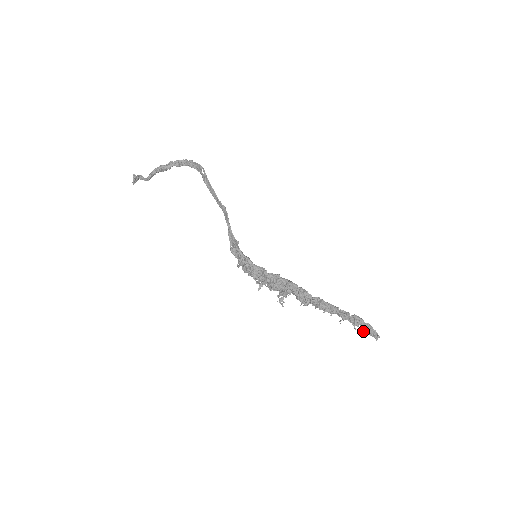
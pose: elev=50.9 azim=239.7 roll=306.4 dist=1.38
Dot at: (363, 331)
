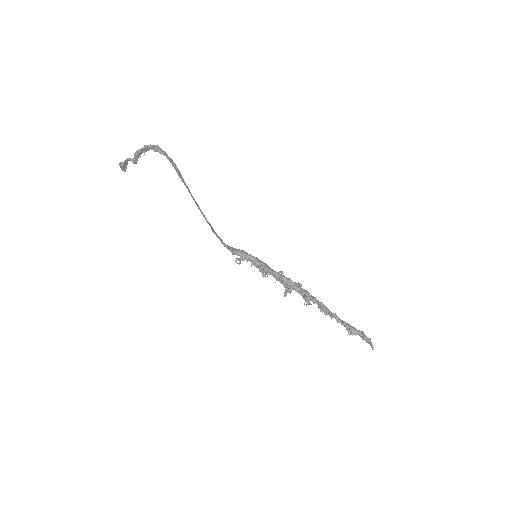
Dot at: occluded
